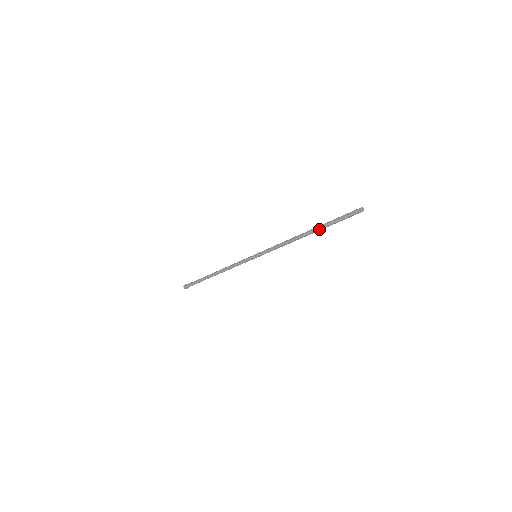
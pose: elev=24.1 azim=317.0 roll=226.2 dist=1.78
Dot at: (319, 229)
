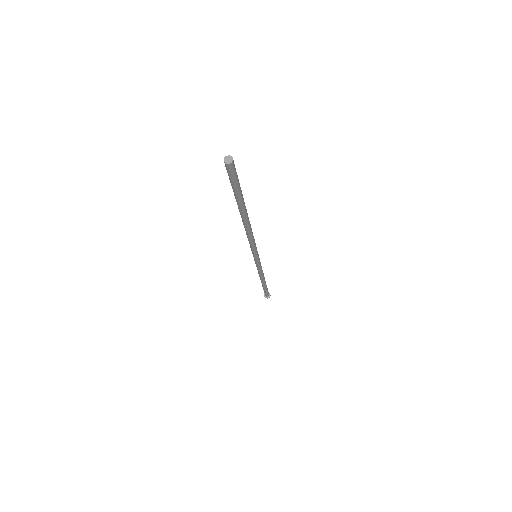
Dot at: (243, 209)
